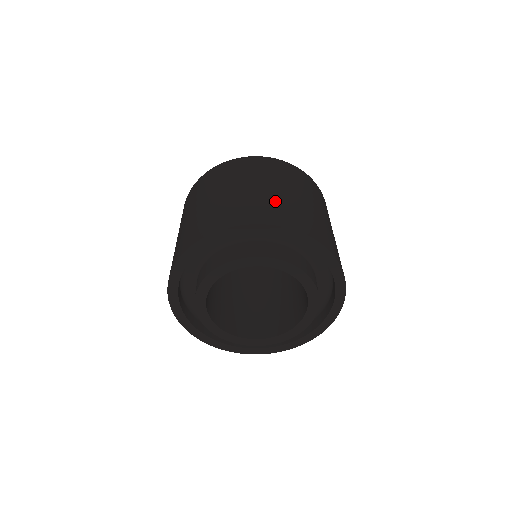
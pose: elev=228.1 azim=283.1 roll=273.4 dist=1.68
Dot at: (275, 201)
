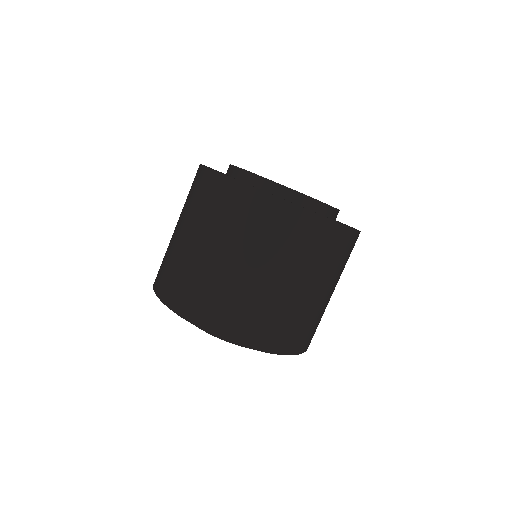
Dot at: (301, 316)
